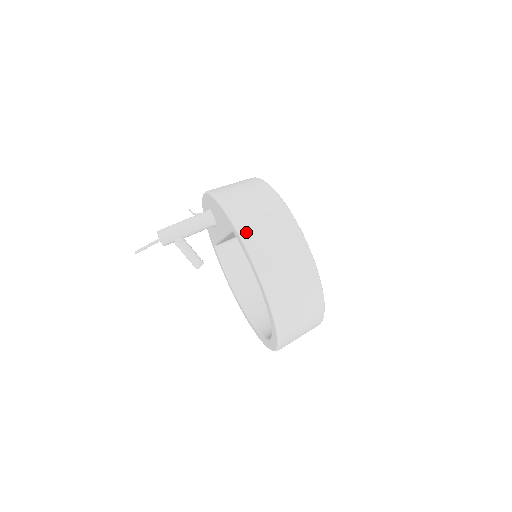
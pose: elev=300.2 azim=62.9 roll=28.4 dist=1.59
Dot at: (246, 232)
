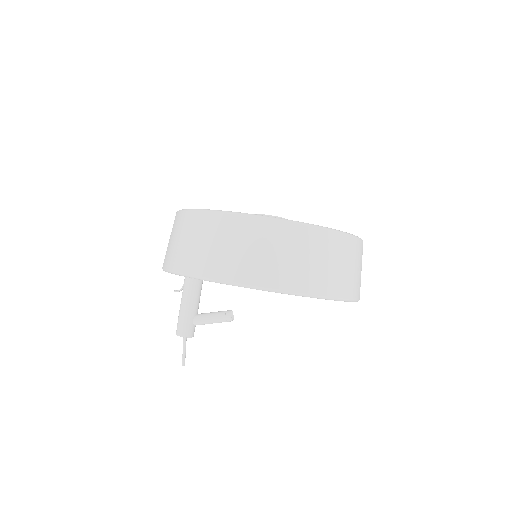
Dot at: (204, 271)
